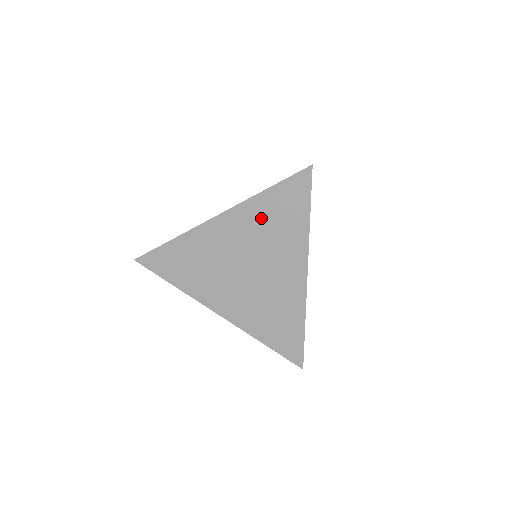
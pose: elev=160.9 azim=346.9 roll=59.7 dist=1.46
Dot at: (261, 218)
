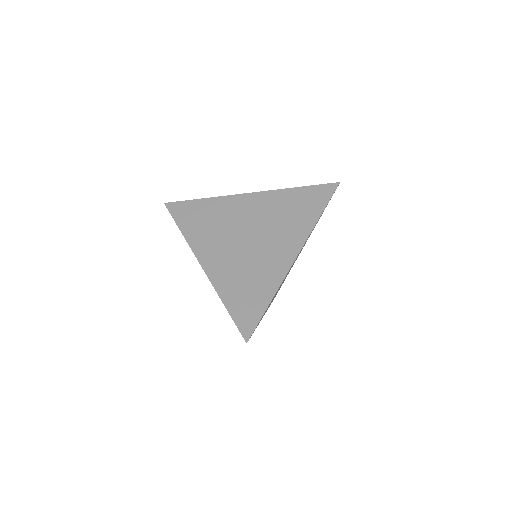
Dot at: (283, 204)
